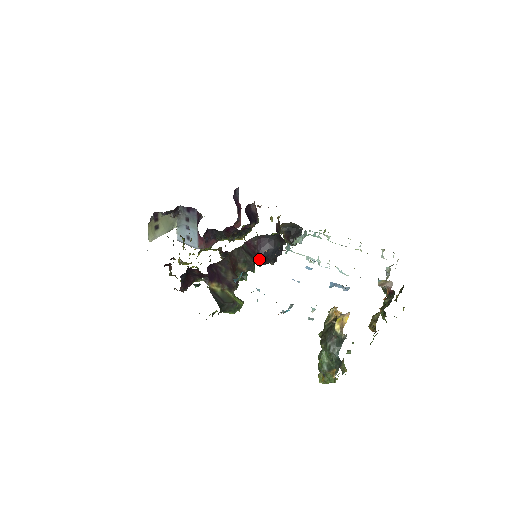
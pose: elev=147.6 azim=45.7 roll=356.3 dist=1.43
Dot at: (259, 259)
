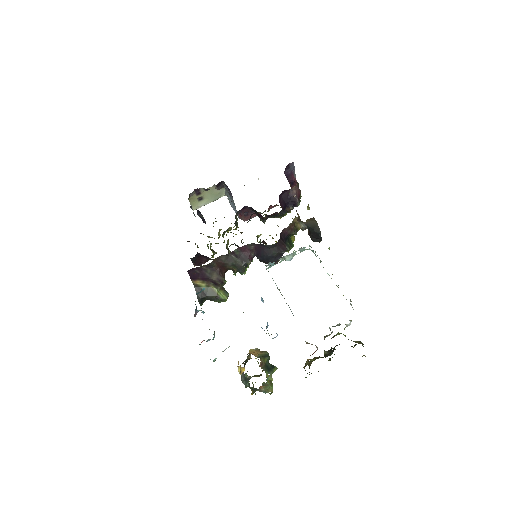
Dot at: (259, 259)
